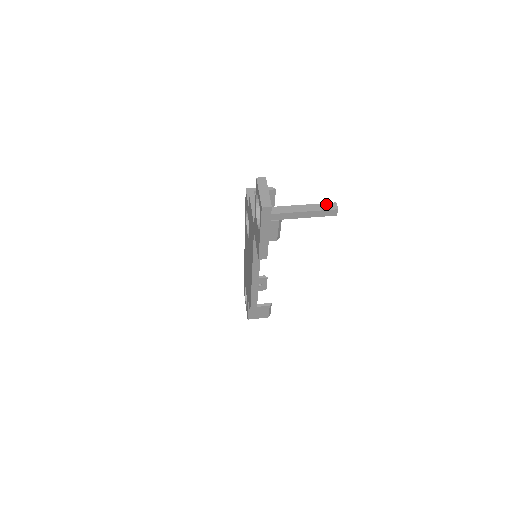
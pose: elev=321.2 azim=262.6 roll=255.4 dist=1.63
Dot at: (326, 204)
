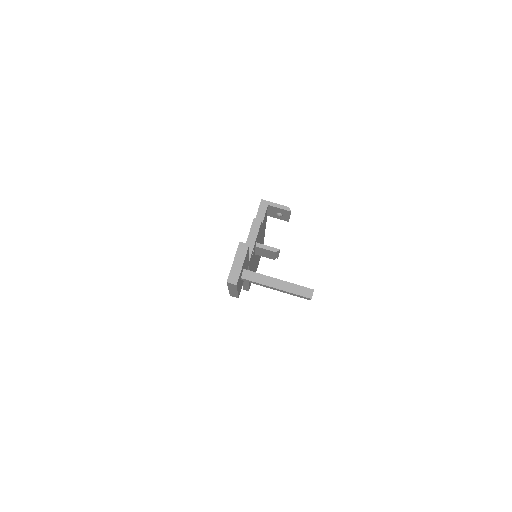
Dot at: (303, 288)
